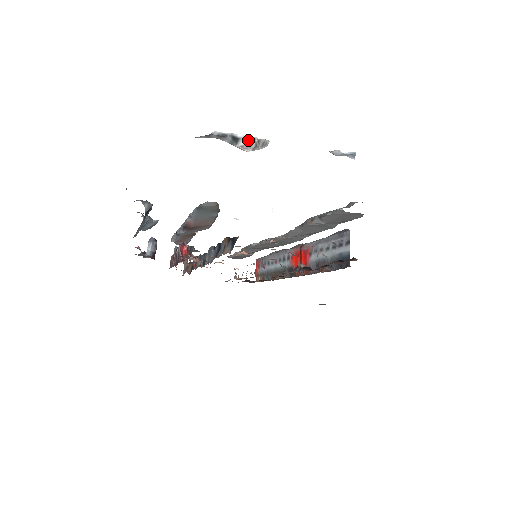
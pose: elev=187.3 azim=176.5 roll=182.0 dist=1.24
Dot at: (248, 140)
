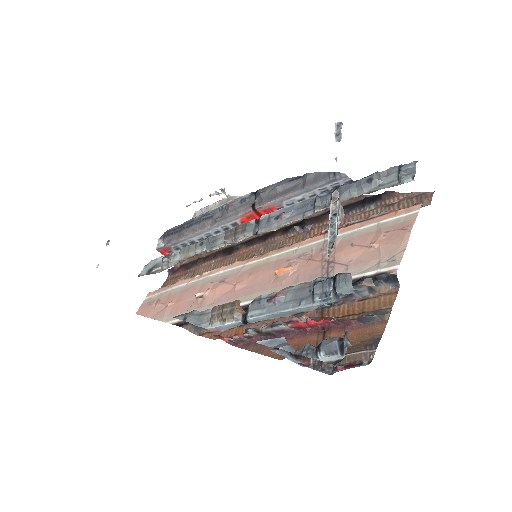
Dot at: (338, 210)
